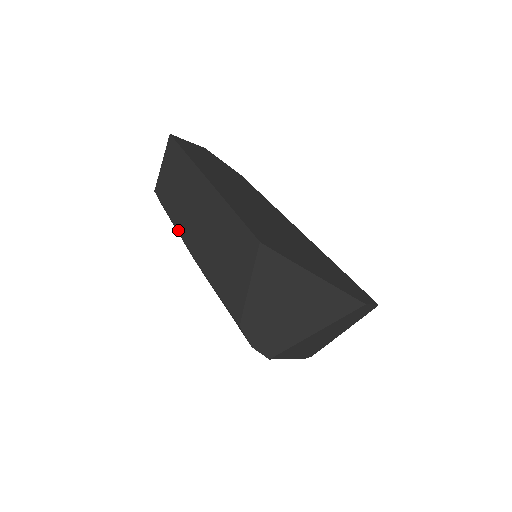
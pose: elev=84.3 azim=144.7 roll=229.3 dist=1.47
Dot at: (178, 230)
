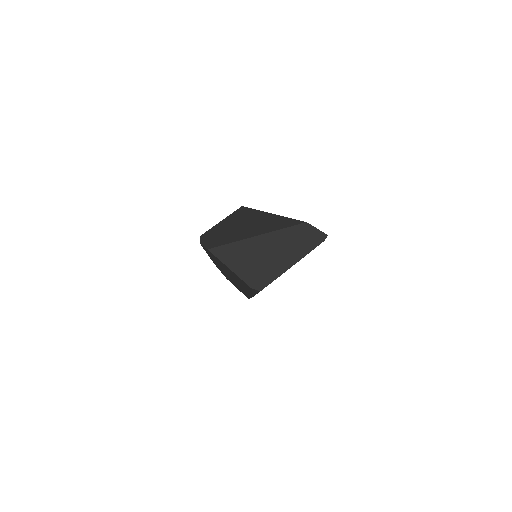
Dot at: occluded
